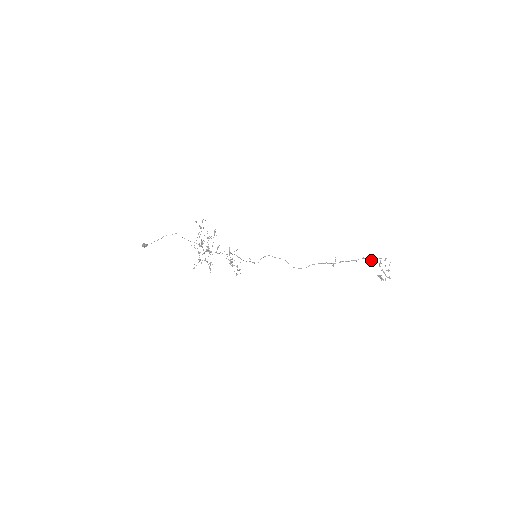
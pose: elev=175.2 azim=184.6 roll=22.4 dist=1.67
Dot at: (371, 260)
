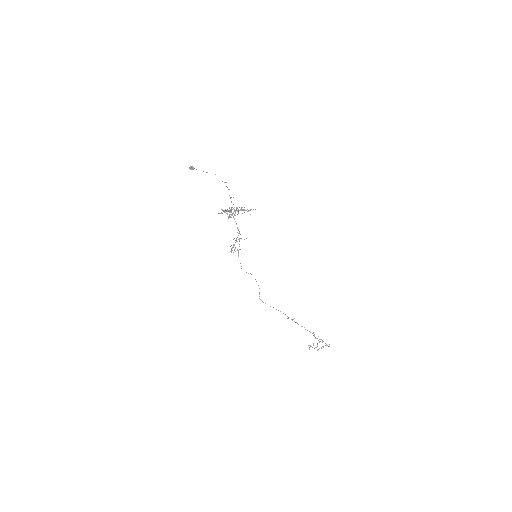
Dot at: (316, 338)
